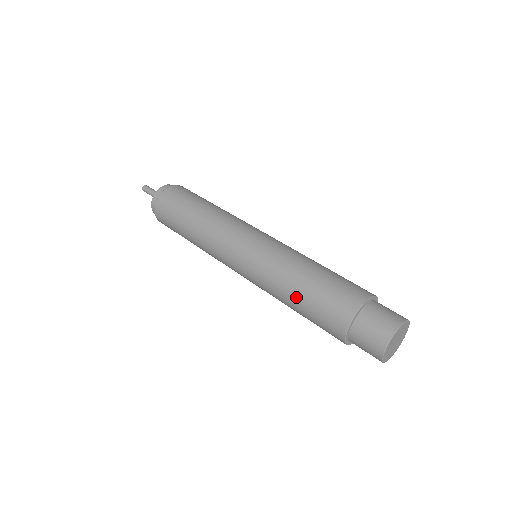
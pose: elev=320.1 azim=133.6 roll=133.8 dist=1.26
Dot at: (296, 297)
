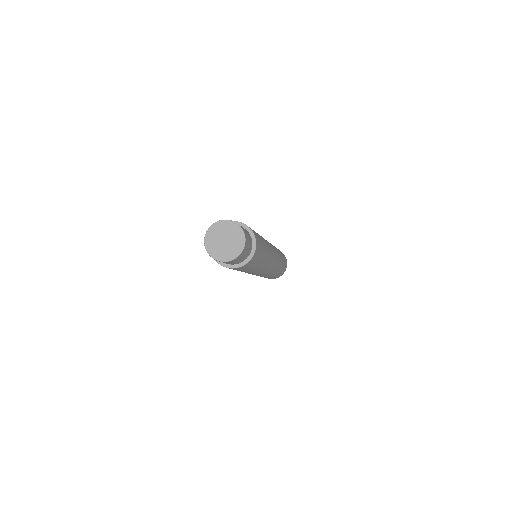
Dot at: occluded
